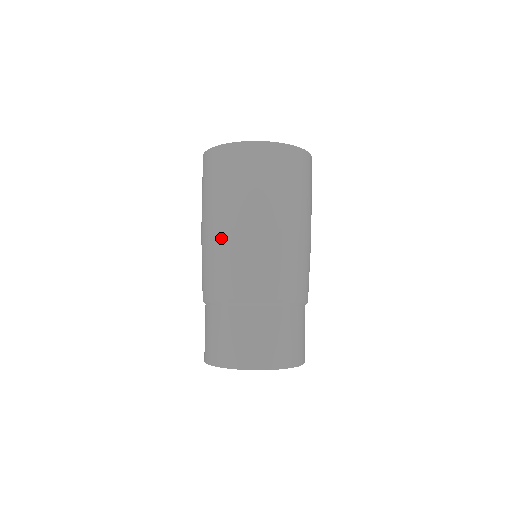
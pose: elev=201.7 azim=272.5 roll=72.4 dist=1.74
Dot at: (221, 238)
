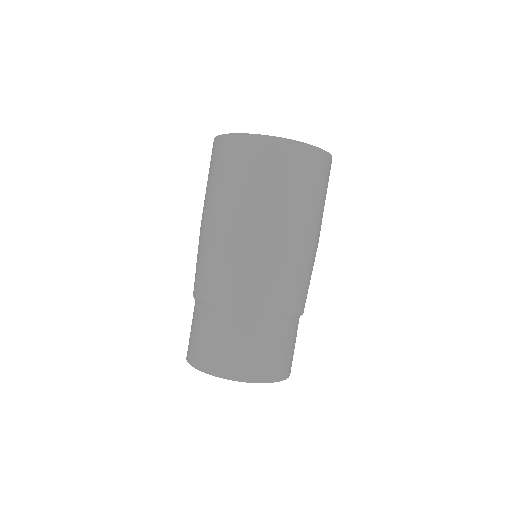
Dot at: (221, 237)
